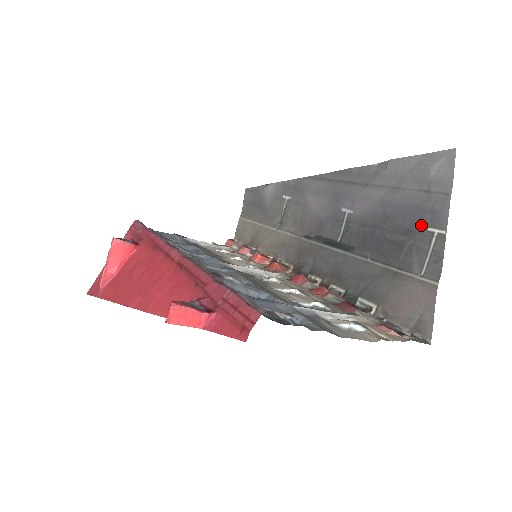
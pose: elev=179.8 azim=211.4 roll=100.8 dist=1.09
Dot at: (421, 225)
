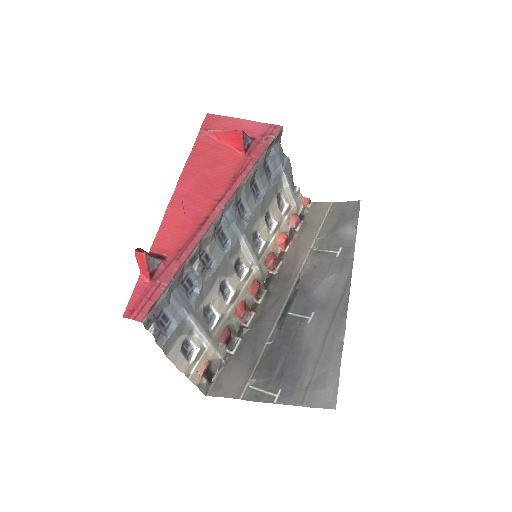
Dot at: (284, 384)
